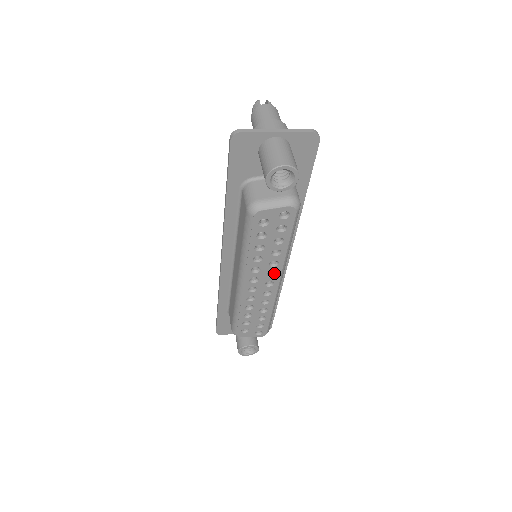
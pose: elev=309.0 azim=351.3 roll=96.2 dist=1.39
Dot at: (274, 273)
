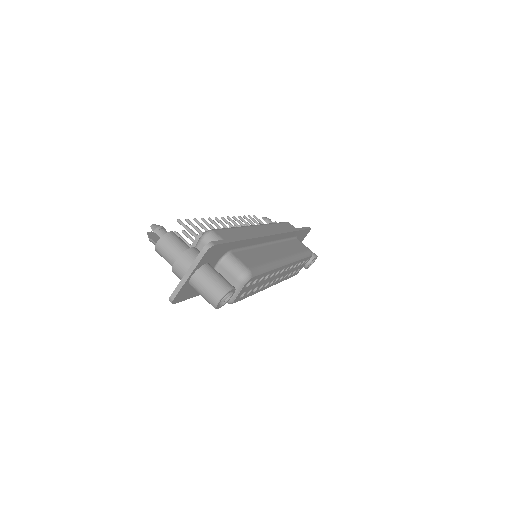
Dot at: (278, 270)
